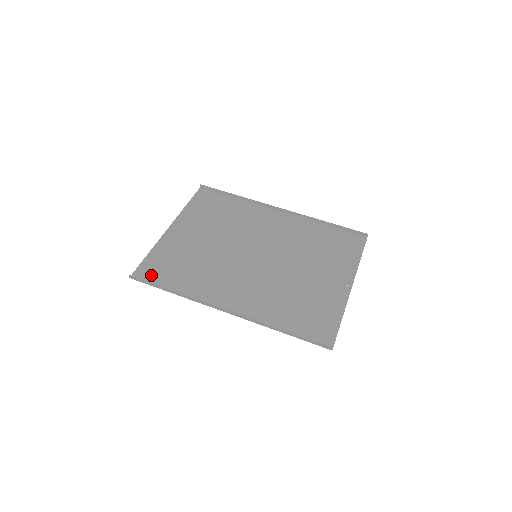
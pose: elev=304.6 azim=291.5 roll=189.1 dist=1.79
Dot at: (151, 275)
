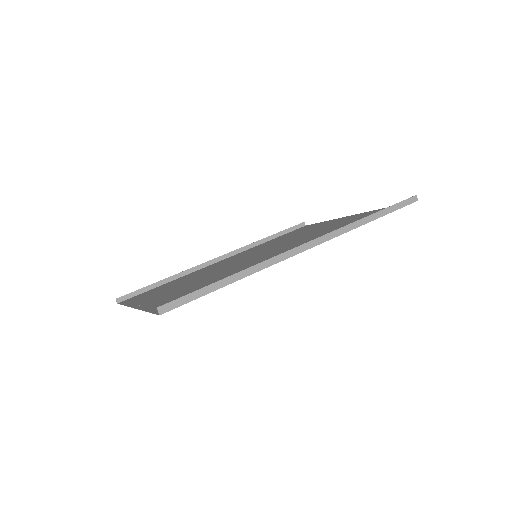
Dot at: occluded
